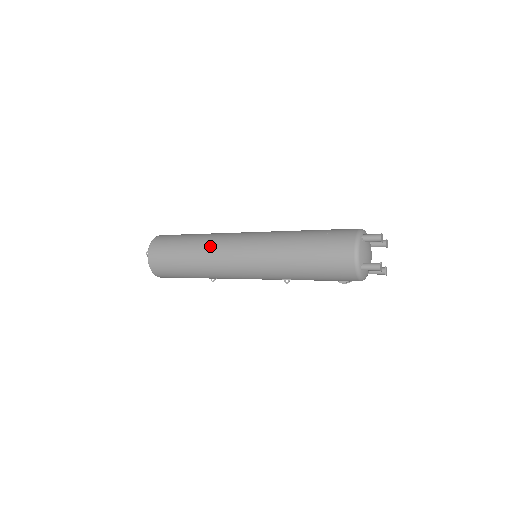
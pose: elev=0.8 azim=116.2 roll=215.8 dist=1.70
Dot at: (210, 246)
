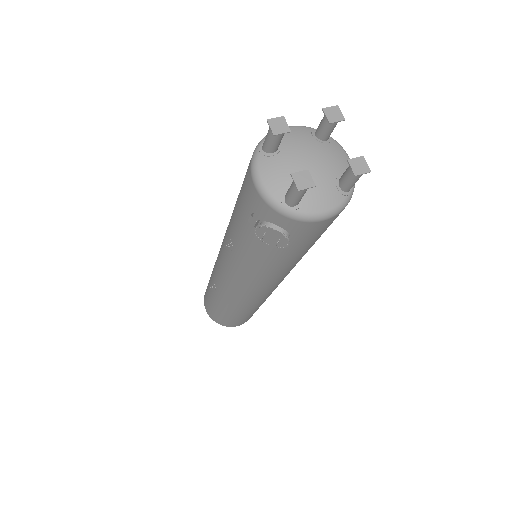
Dot at: occluded
